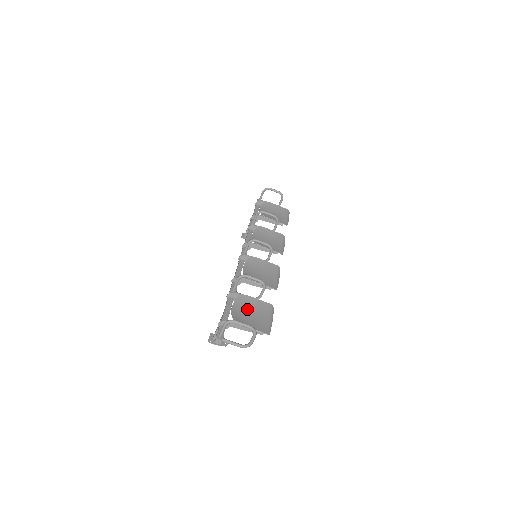
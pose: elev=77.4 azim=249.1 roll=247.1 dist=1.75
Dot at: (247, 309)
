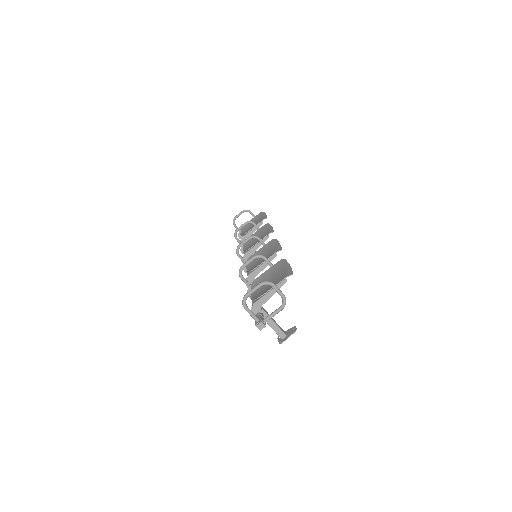
Dot at: occluded
